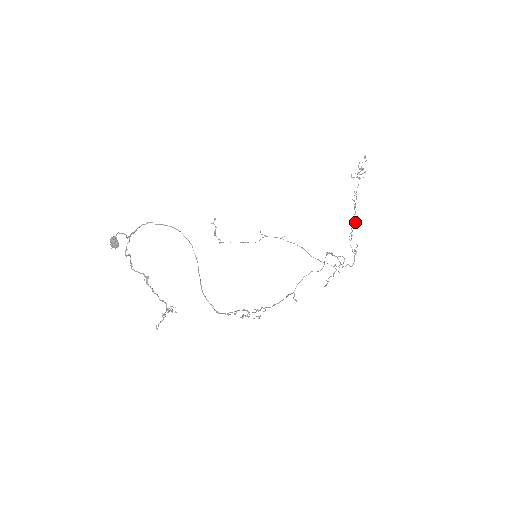
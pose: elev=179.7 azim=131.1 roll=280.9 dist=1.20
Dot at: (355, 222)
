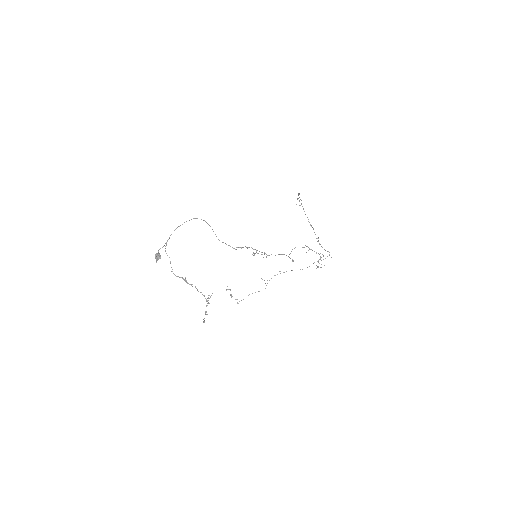
Dot at: (318, 238)
